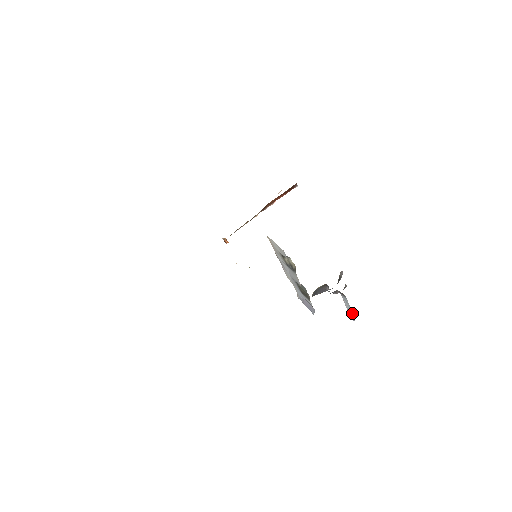
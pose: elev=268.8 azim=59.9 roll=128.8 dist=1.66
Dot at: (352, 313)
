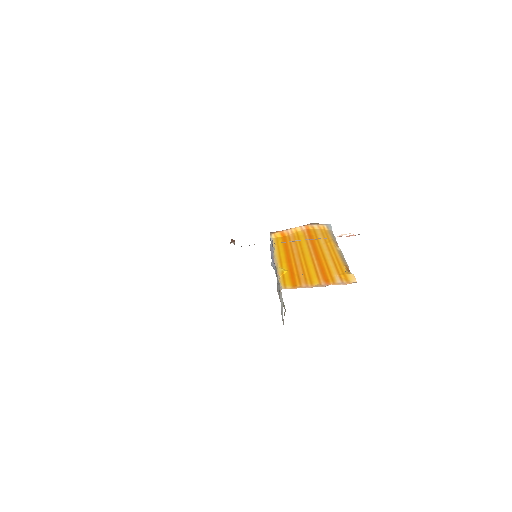
Dot at: occluded
